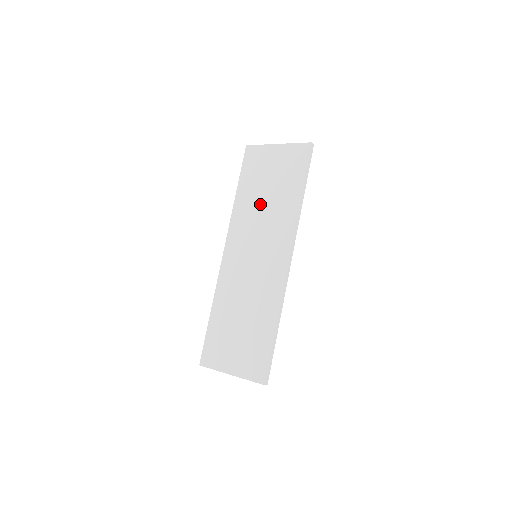
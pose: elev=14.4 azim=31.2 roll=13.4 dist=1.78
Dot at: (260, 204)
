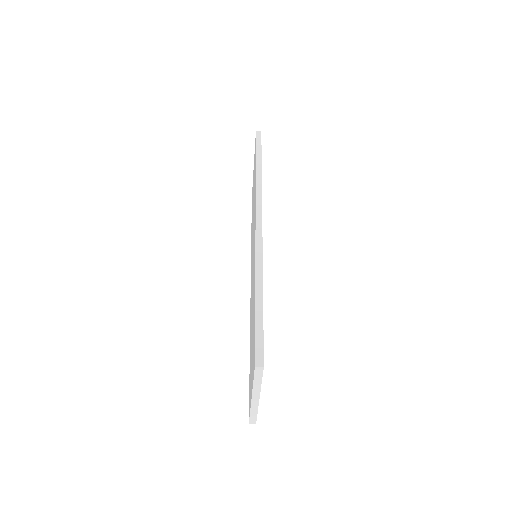
Dot at: occluded
